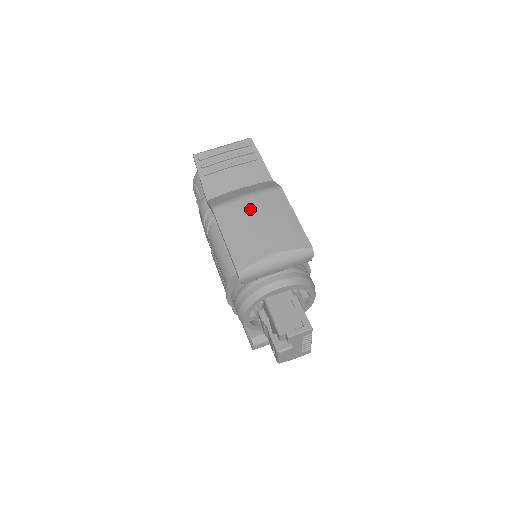
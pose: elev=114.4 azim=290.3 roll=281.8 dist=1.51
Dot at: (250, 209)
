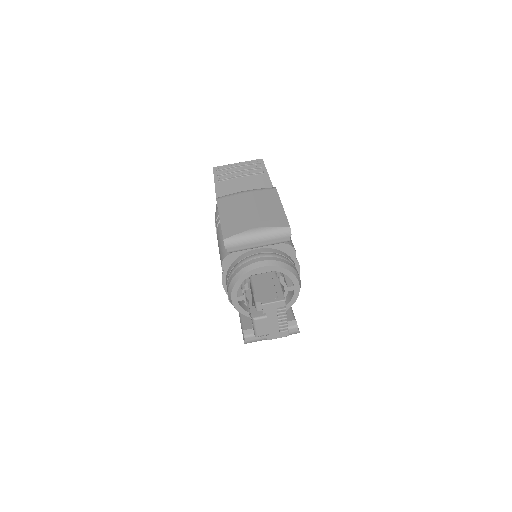
Dot at: (246, 199)
